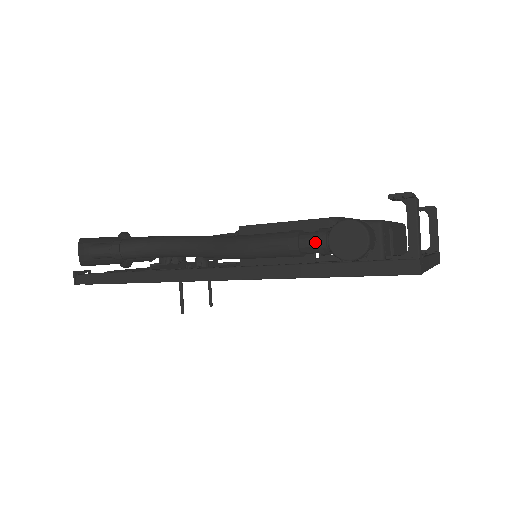
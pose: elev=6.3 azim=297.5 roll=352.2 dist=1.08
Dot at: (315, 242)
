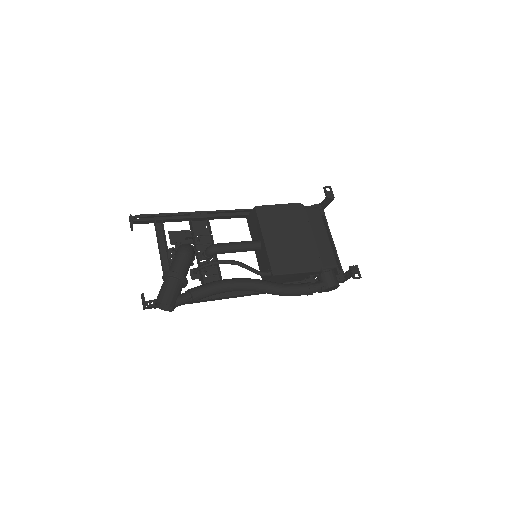
Dot at: (319, 292)
